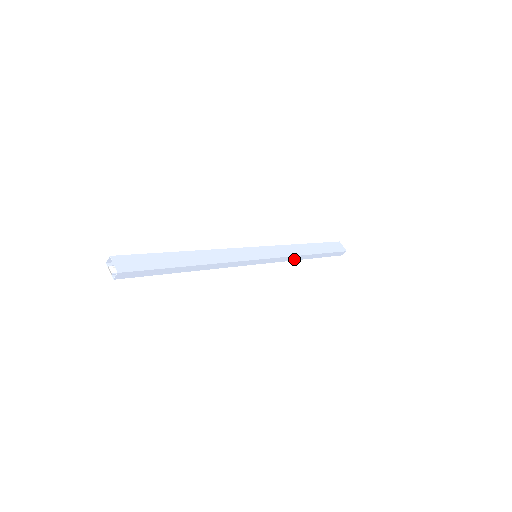
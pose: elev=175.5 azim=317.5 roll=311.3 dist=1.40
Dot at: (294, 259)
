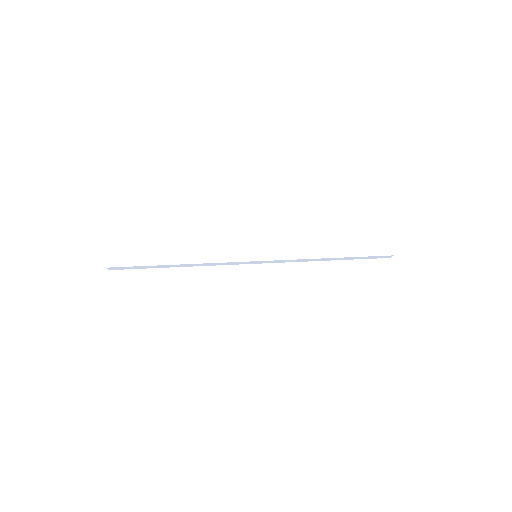
Dot at: (307, 260)
